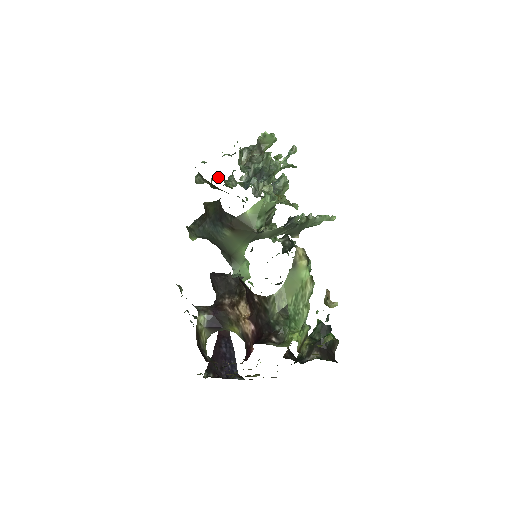
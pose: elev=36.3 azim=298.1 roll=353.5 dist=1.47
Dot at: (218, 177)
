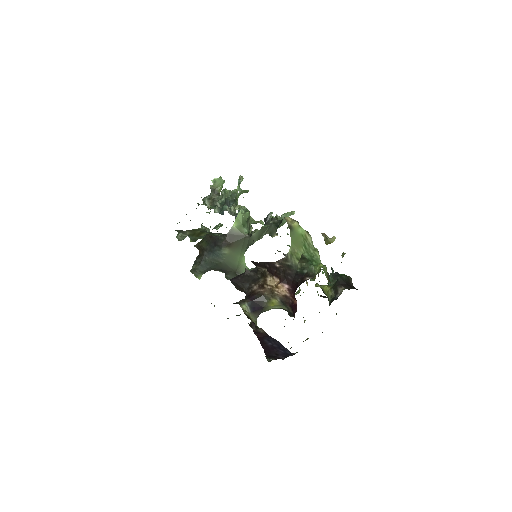
Dot at: occluded
